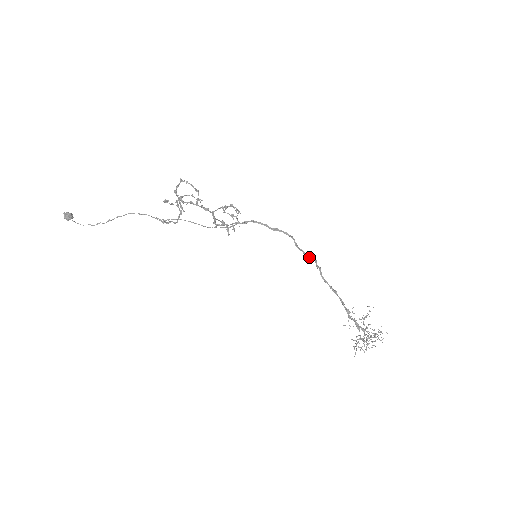
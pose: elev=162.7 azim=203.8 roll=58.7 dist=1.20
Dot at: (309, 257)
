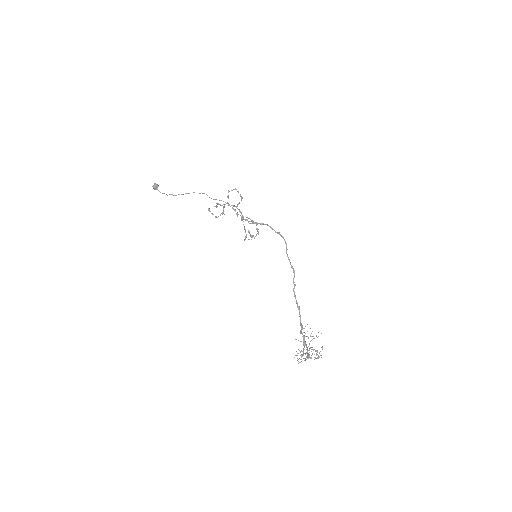
Dot at: (291, 266)
